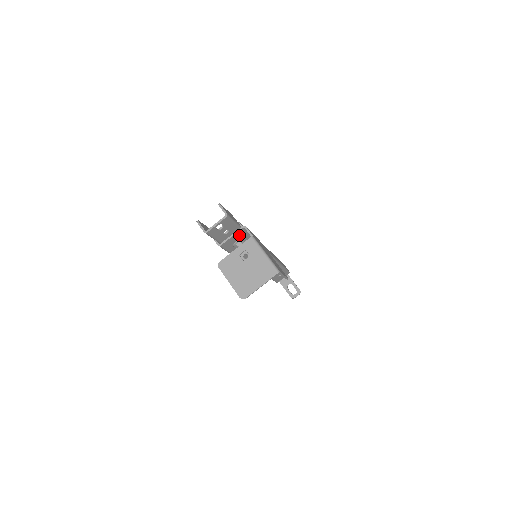
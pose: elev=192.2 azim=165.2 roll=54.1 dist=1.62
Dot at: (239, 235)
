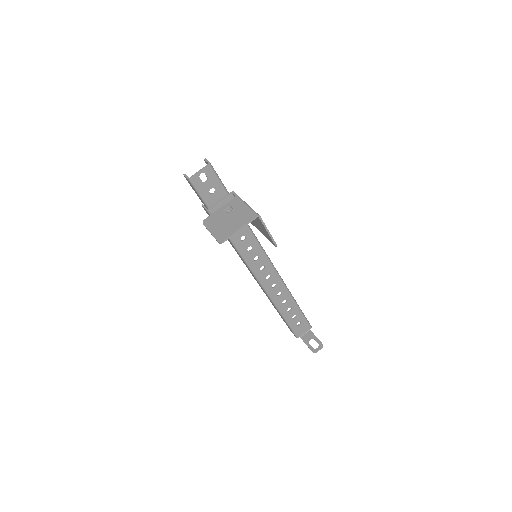
Dot at: occluded
